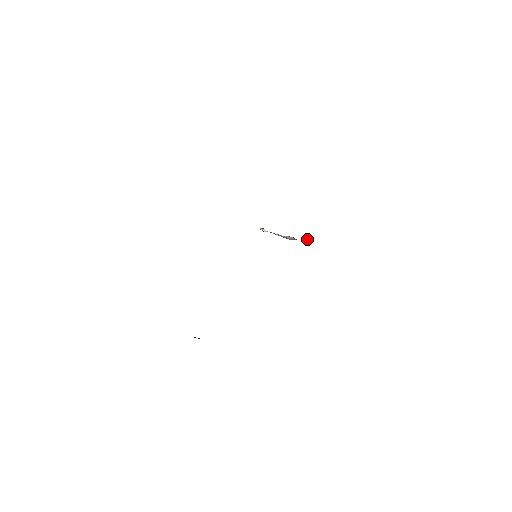
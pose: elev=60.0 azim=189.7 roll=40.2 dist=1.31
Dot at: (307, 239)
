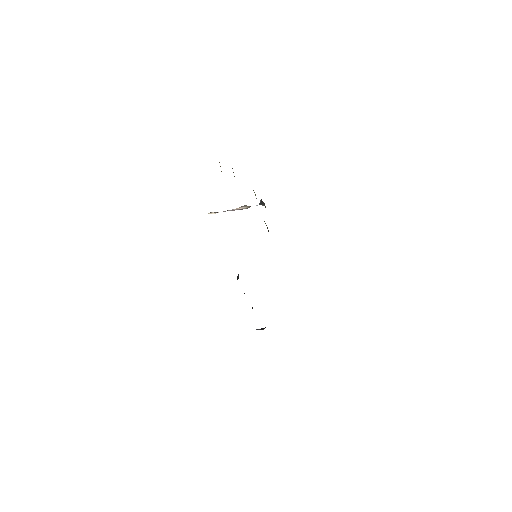
Dot at: (260, 203)
